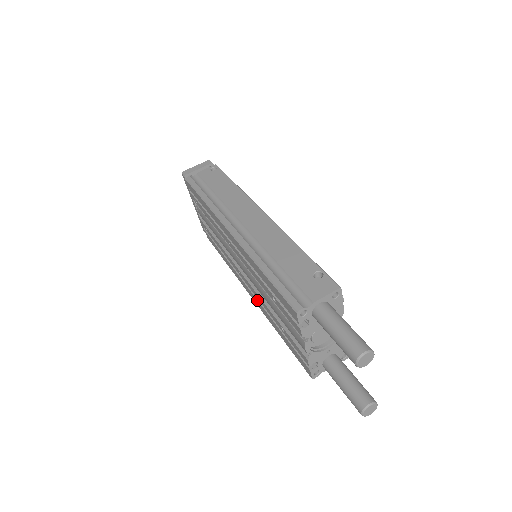
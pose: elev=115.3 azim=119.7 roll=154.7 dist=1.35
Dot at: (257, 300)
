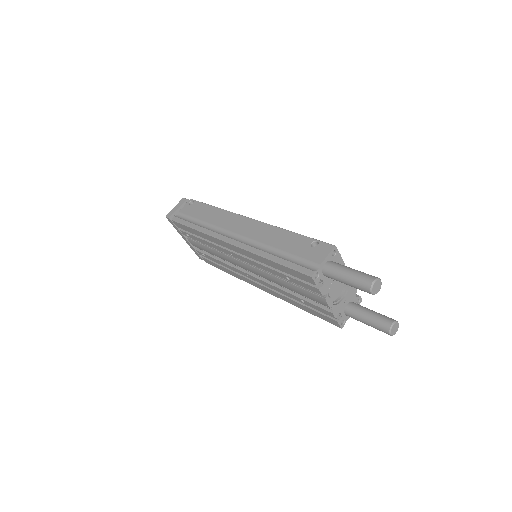
Dot at: (271, 290)
